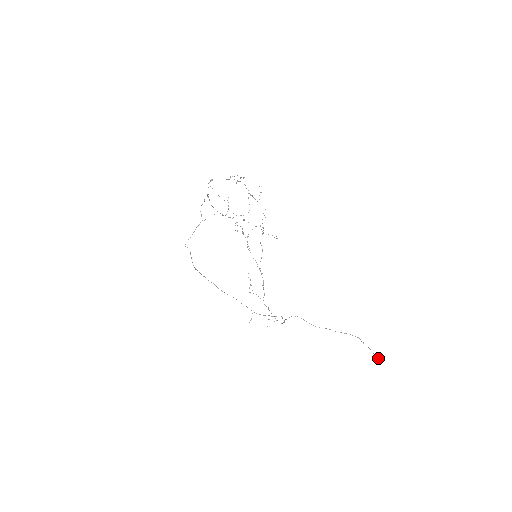
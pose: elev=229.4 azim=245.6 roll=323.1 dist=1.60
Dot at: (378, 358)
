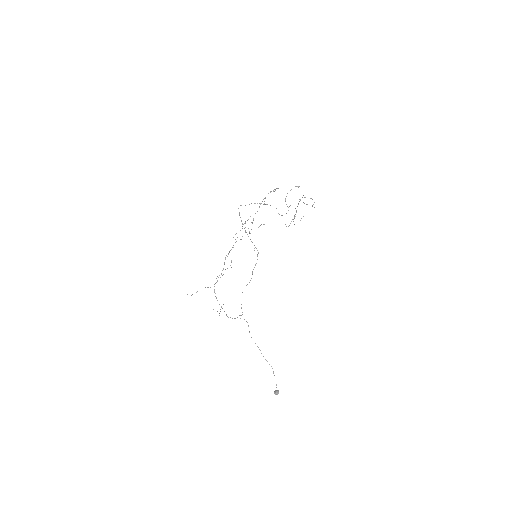
Dot at: occluded
